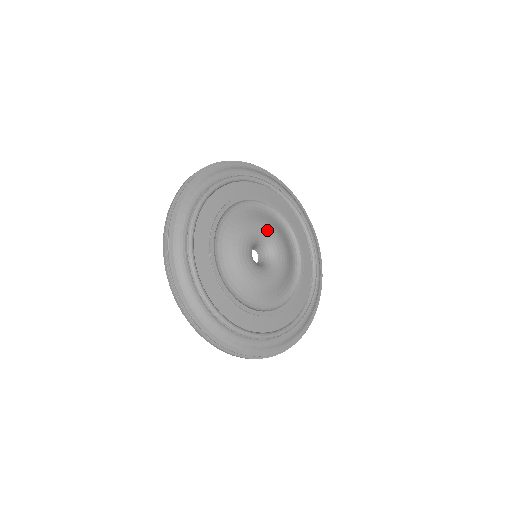
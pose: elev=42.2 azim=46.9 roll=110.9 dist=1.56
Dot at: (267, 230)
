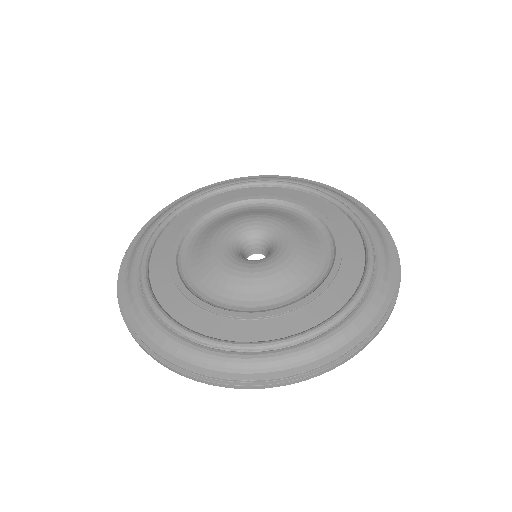
Dot at: (248, 221)
